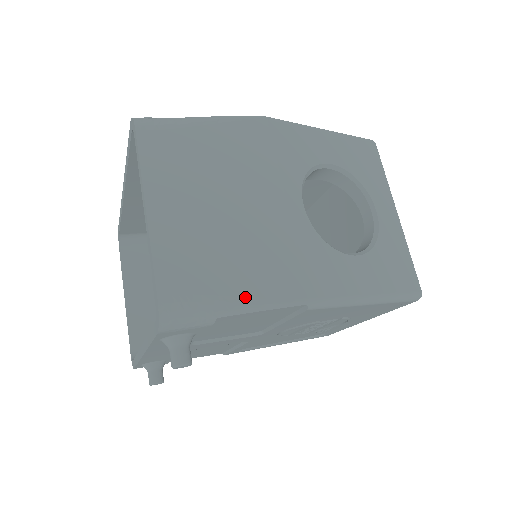
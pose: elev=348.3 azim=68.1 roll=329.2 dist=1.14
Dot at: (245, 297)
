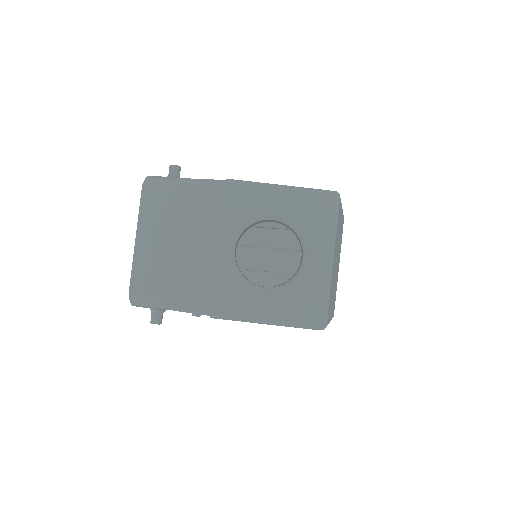
Dot at: (173, 302)
